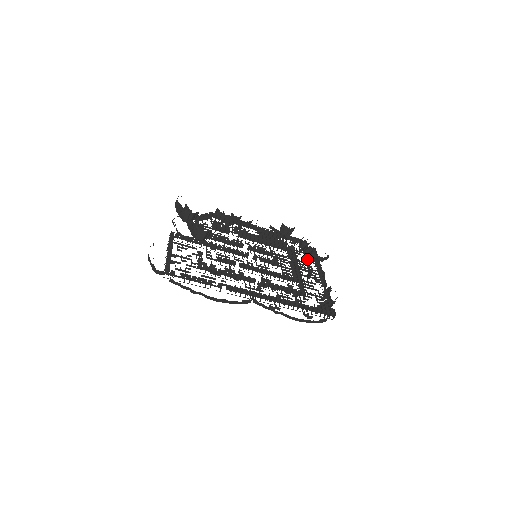
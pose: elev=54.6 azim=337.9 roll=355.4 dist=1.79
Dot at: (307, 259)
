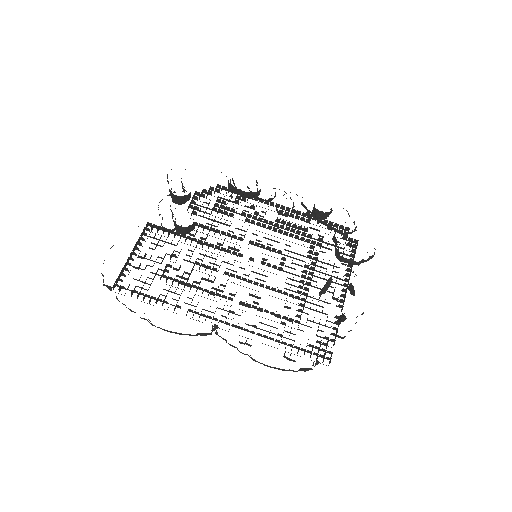
Dot at: occluded
